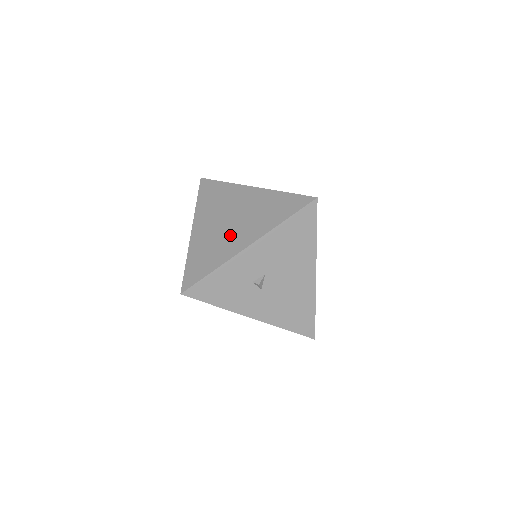
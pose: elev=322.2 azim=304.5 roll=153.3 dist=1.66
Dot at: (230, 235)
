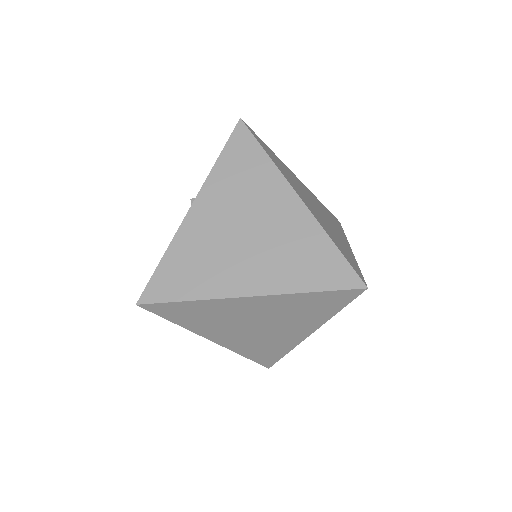
Dot at: (274, 335)
